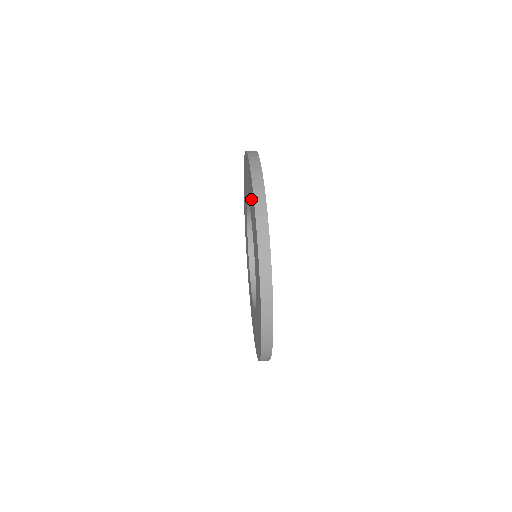
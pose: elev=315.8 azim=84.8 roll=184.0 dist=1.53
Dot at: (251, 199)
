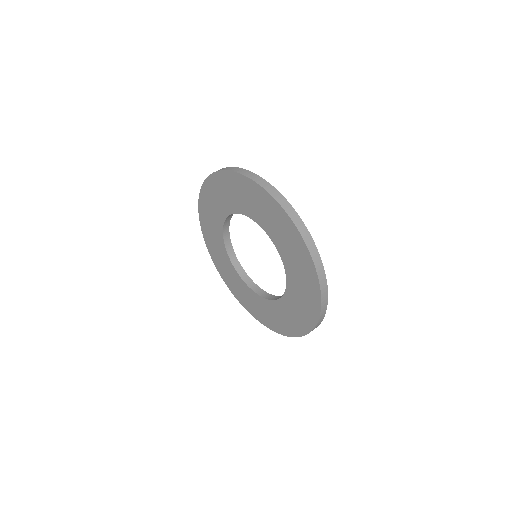
Dot at: (226, 191)
